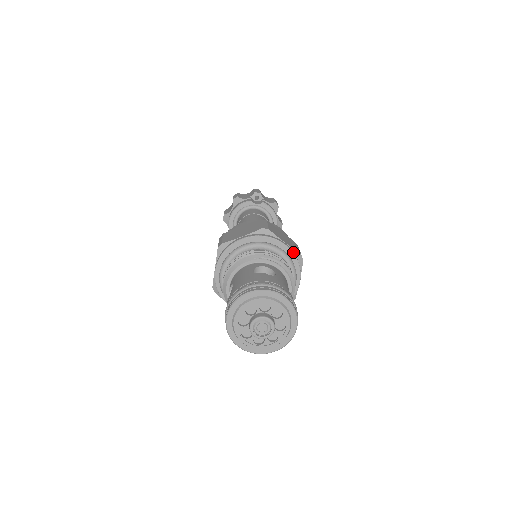
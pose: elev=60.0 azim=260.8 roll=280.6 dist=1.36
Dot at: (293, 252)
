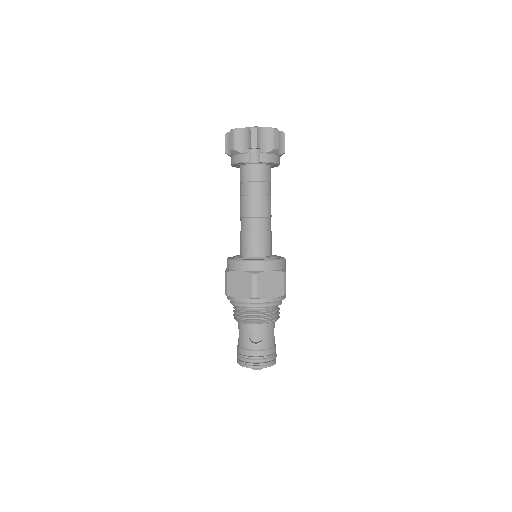
Dot at: (277, 300)
